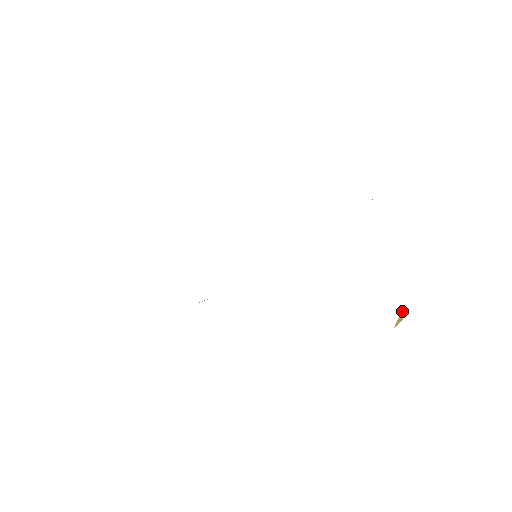
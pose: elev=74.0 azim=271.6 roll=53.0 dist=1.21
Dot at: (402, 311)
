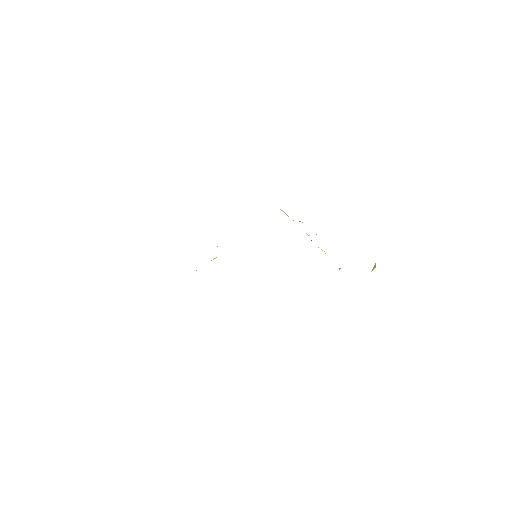
Dot at: (375, 264)
